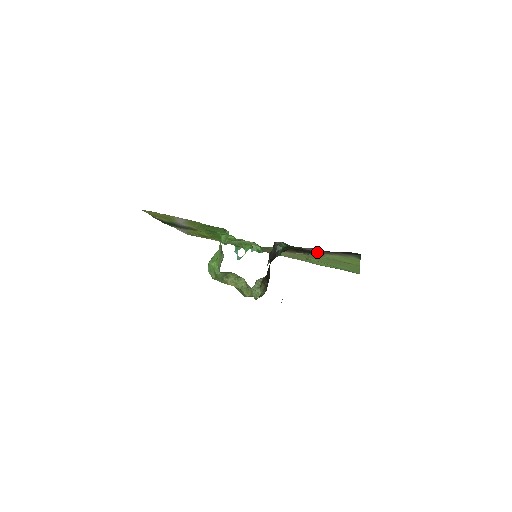
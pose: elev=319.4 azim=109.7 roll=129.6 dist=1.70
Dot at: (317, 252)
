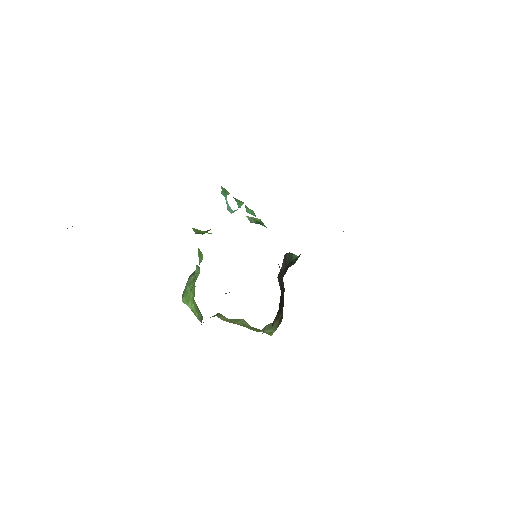
Dot at: occluded
